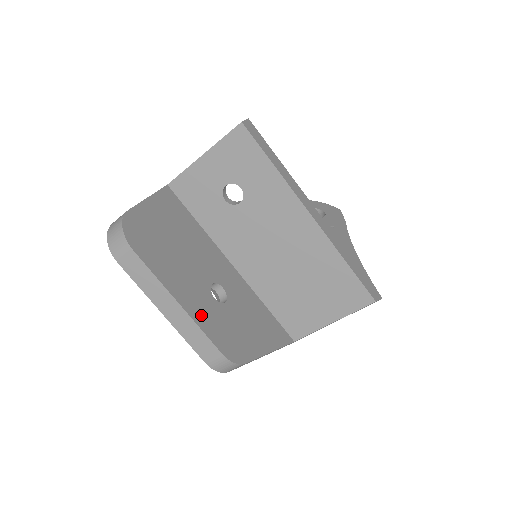
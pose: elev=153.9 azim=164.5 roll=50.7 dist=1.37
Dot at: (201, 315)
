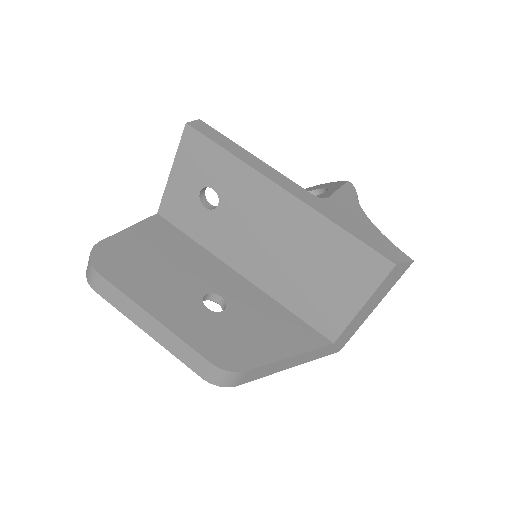
Dot at: (184, 326)
